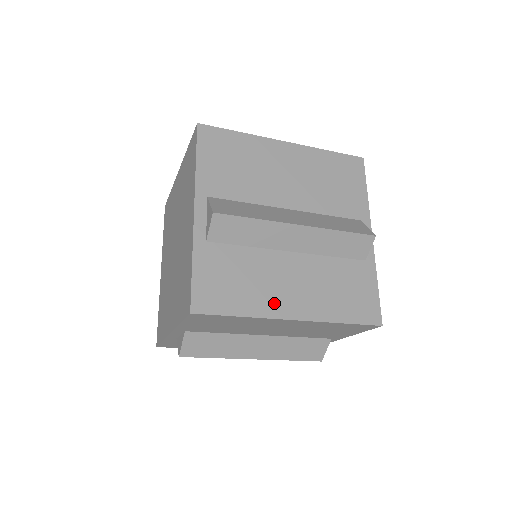
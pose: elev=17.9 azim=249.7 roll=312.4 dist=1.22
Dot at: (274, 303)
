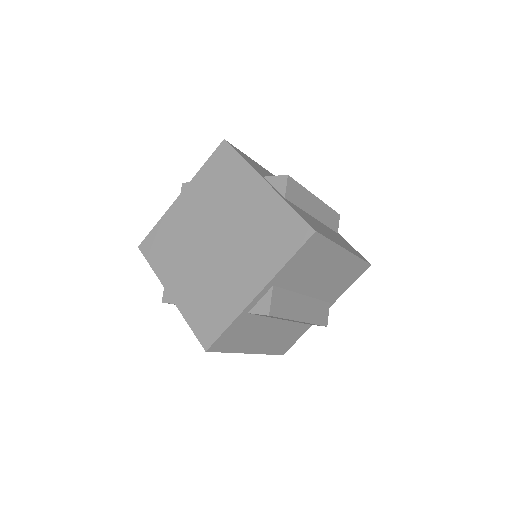
Dot at: (249, 346)
